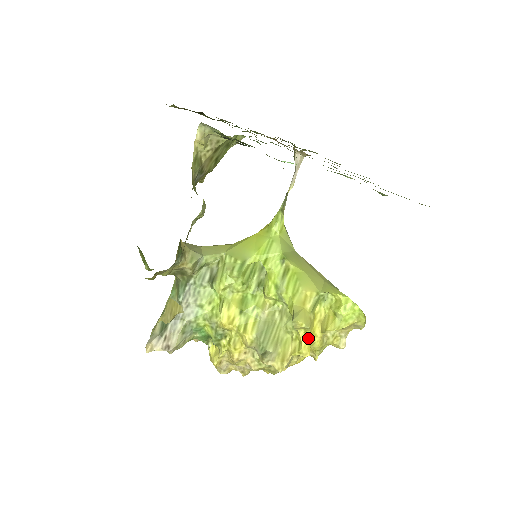
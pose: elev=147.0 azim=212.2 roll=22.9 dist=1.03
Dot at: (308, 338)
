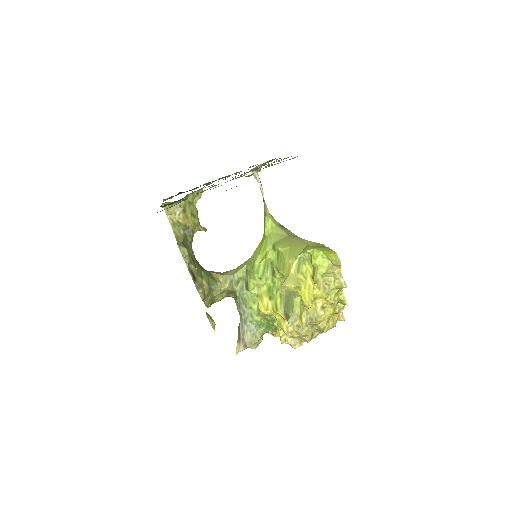
Dot at: (305, 293)
